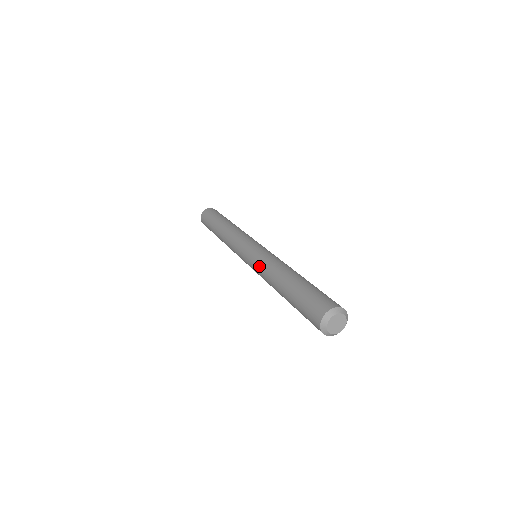
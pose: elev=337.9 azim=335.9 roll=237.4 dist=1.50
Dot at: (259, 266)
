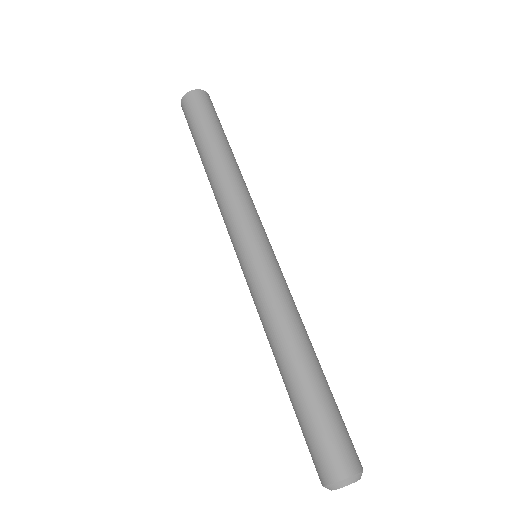
Dot at: occluded
